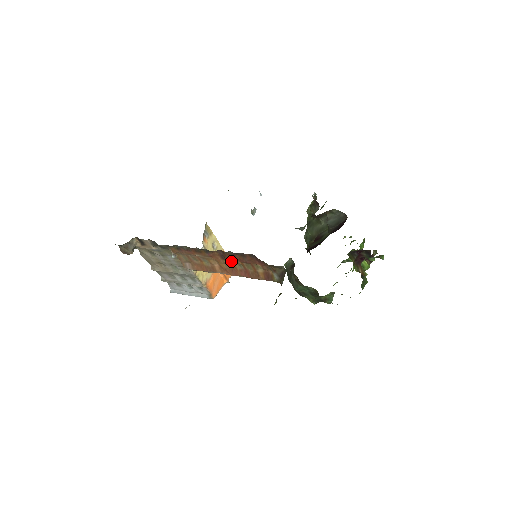
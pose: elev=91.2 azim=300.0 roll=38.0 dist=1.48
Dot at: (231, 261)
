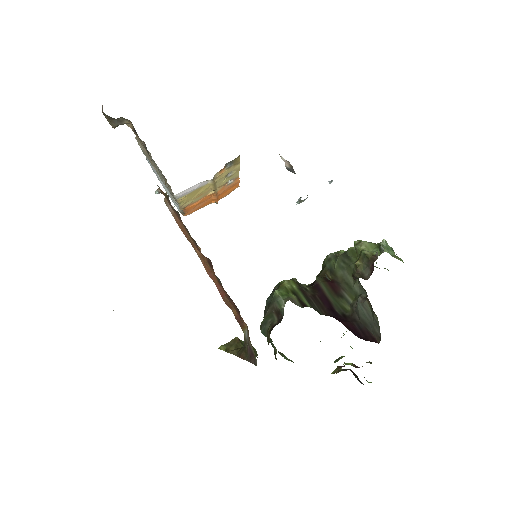
Dot at: occluded
